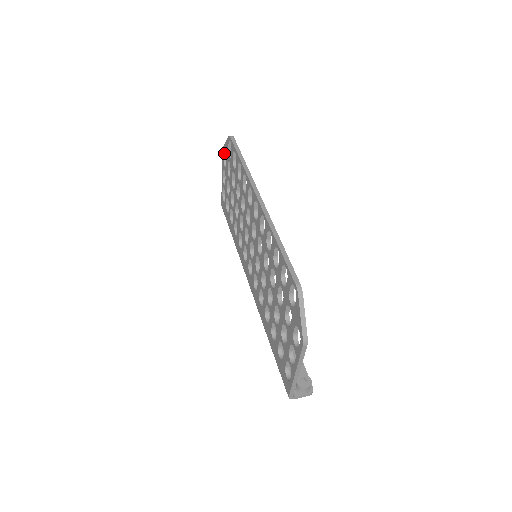
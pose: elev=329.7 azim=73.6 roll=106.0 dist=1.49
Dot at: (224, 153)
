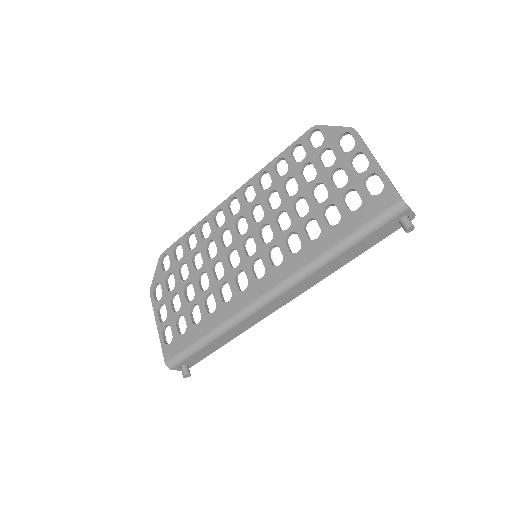
Dot at: (153, 293)
